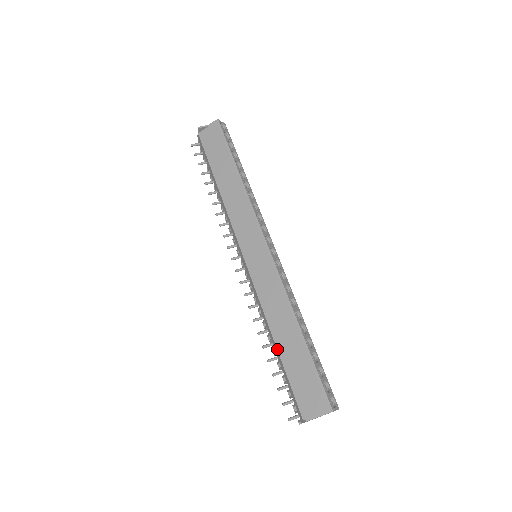
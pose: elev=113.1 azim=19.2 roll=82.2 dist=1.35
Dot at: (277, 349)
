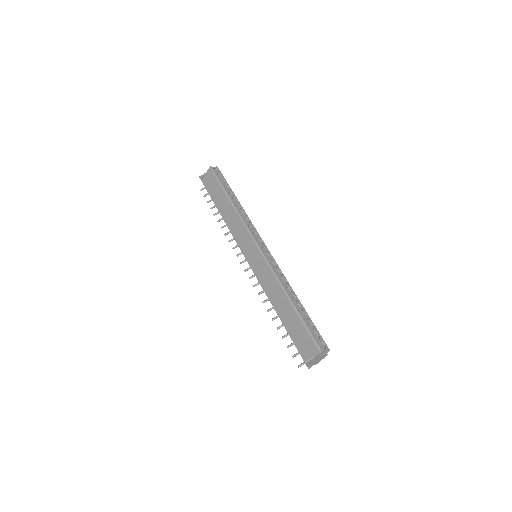
Dot at: occluded
